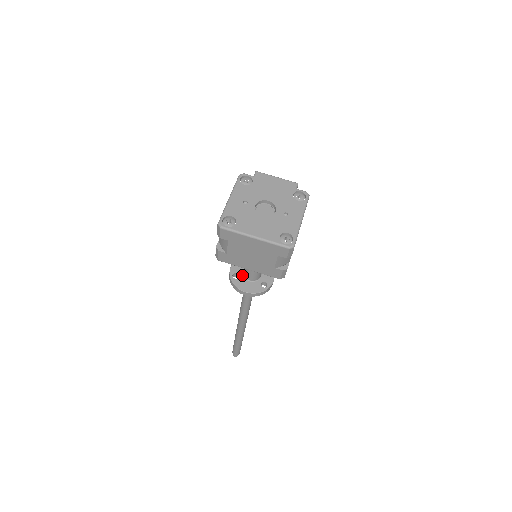
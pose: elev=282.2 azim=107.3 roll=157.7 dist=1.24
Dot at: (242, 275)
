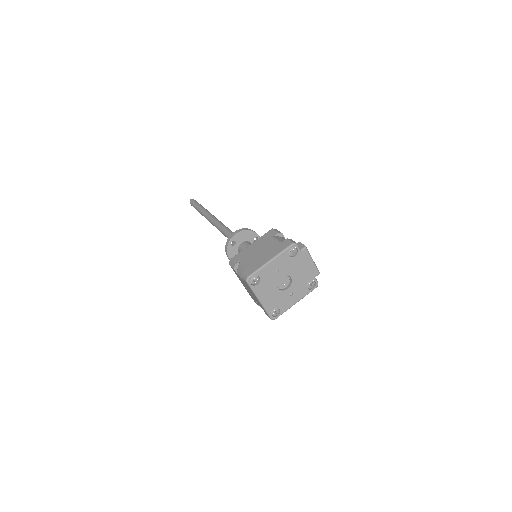
Dot at: (238, 245)
